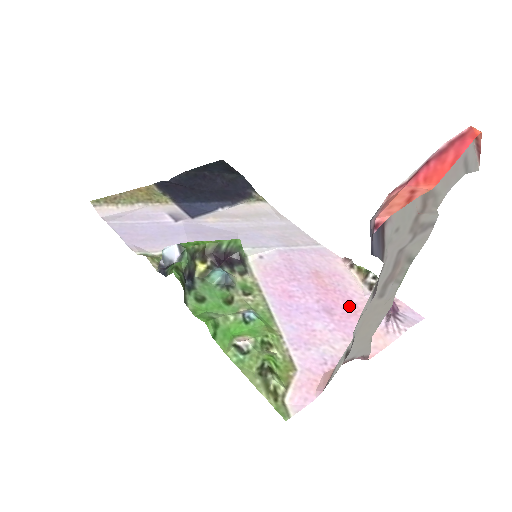
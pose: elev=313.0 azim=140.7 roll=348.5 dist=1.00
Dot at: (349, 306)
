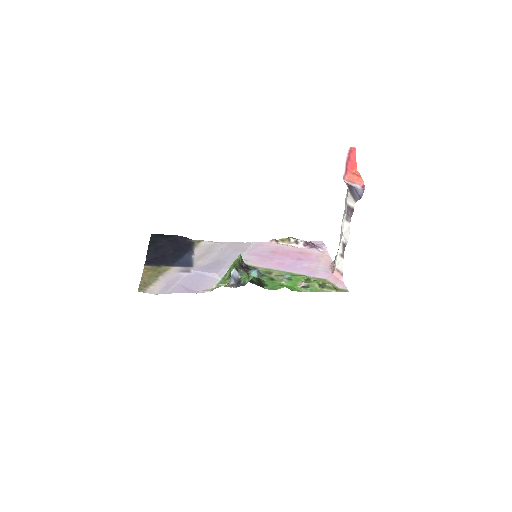
Dot at: (301, 253)
